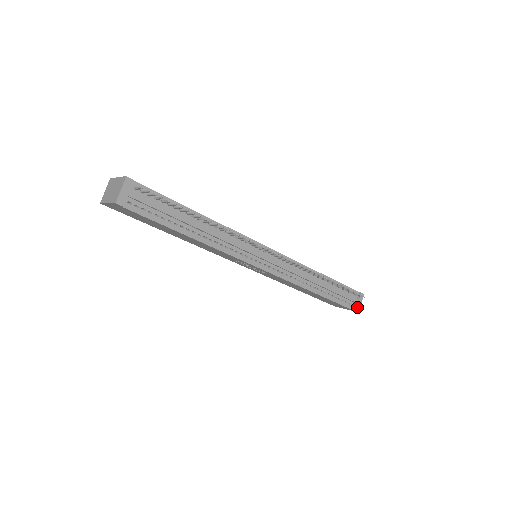
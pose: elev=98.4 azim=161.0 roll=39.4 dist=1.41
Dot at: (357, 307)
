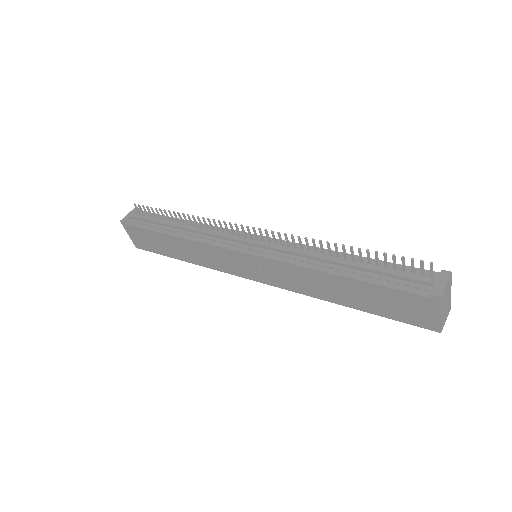
Dot at: (435, 289)
